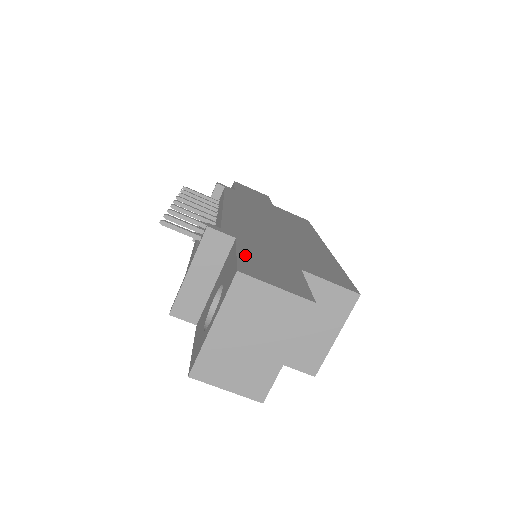
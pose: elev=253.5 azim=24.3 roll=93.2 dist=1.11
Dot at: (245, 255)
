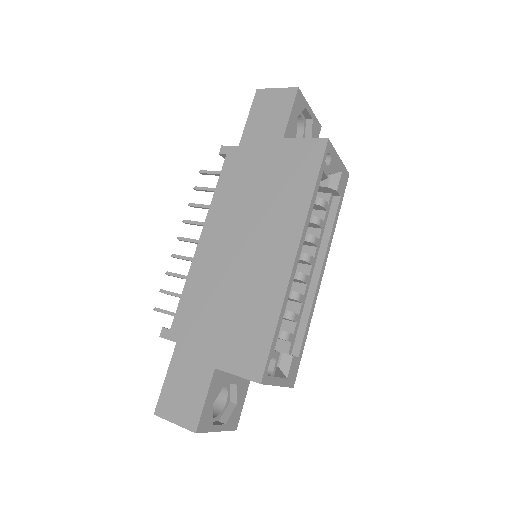
Dot at: (170, 378)
